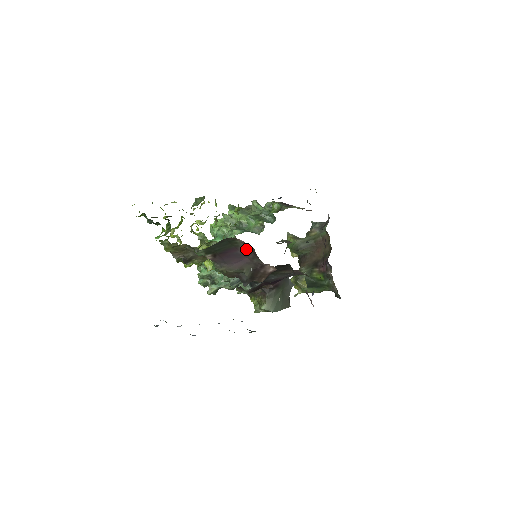
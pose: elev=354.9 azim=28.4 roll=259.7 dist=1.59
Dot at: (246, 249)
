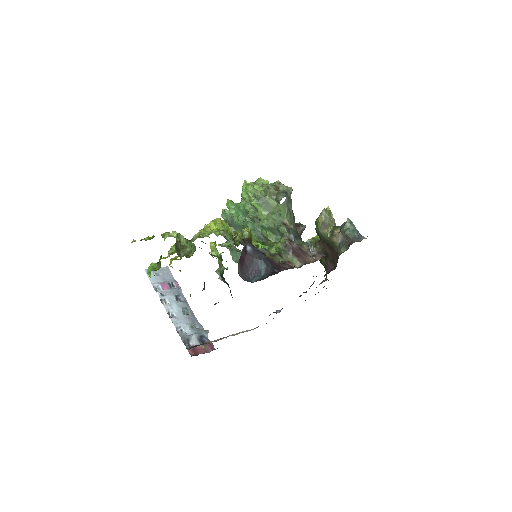
Dot at: occluded
